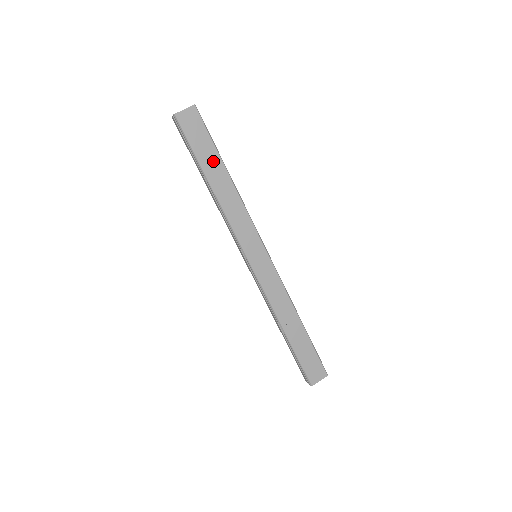
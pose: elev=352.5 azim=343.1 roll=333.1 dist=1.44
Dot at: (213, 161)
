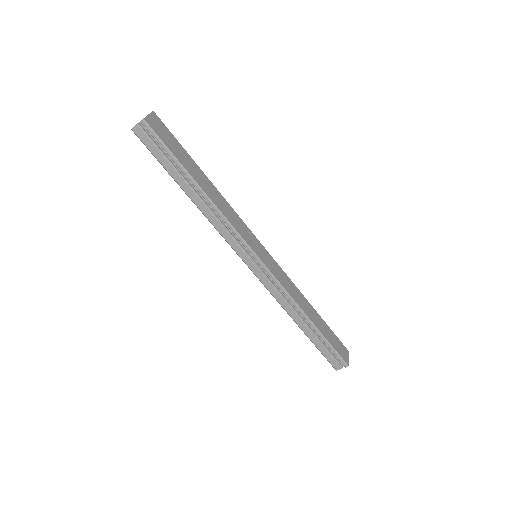
Dot at: (191, 165)
